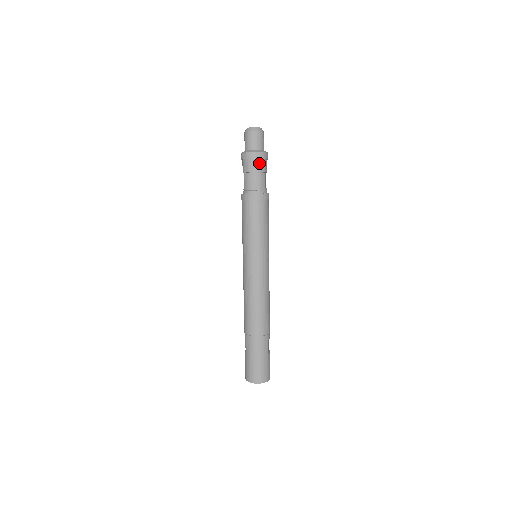
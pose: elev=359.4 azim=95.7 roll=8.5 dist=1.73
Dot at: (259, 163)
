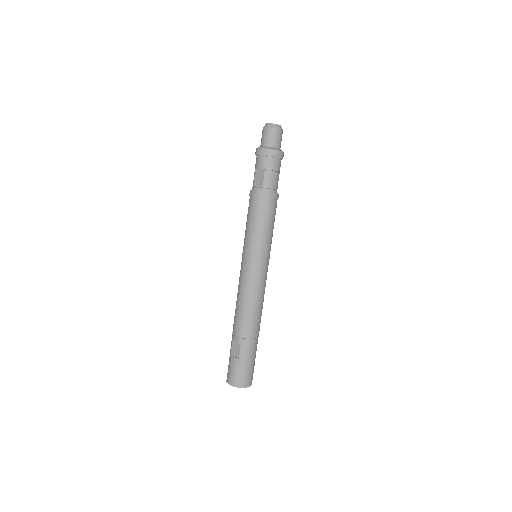
Dot at: occluded
